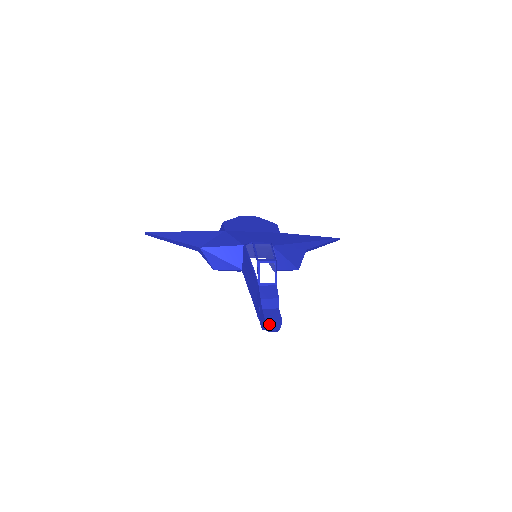
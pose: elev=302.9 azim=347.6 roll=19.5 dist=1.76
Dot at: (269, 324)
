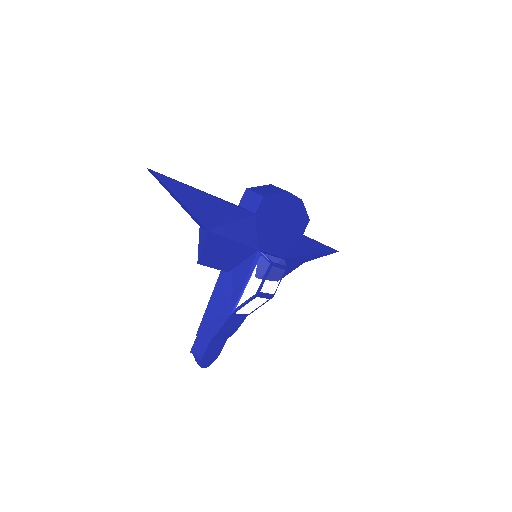
Dot at: (204, 360)
